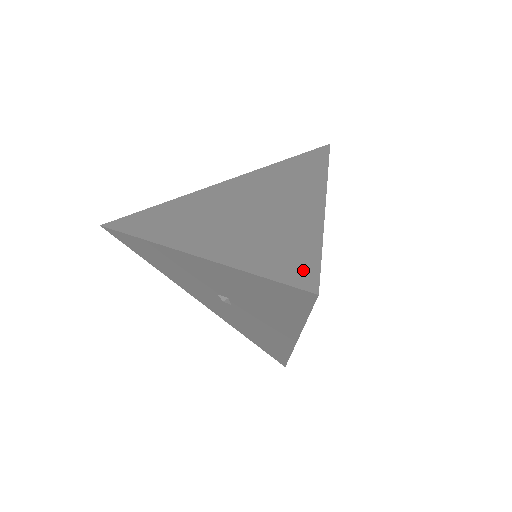
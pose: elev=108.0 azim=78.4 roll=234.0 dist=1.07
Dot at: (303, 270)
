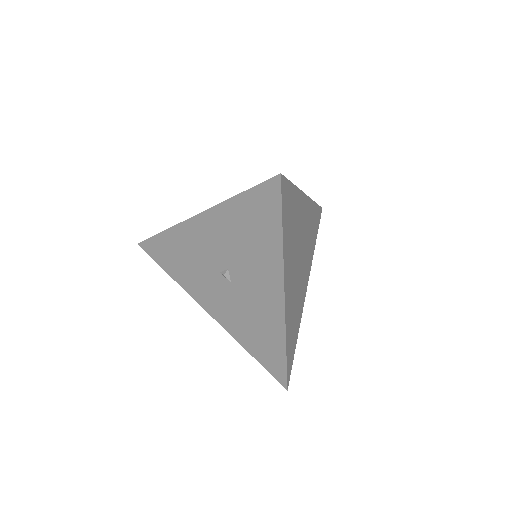
Dot at: occluded
